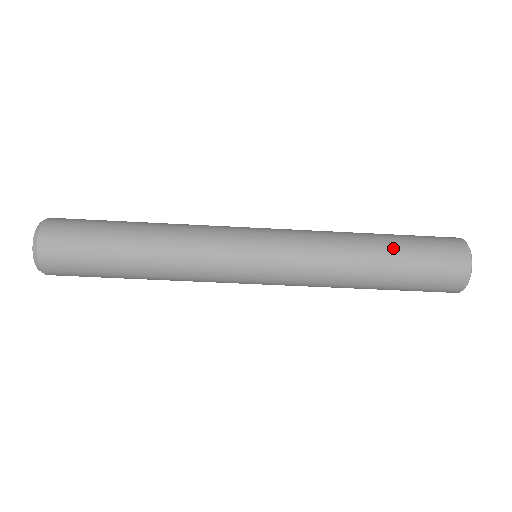
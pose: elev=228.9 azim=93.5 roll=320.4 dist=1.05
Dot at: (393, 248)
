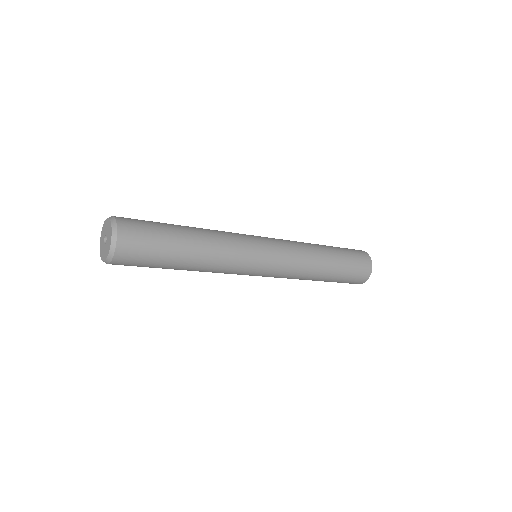
Dot at: (338, 260)
